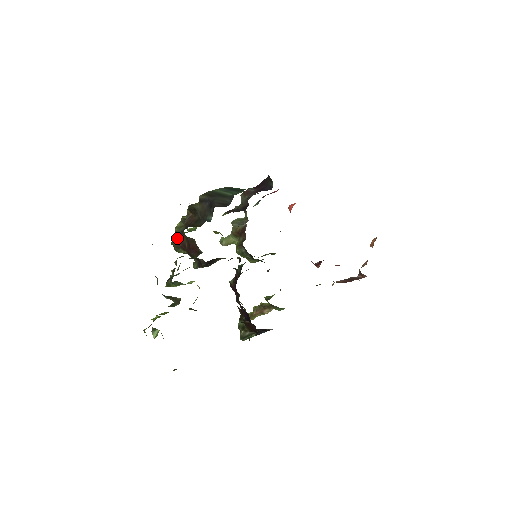
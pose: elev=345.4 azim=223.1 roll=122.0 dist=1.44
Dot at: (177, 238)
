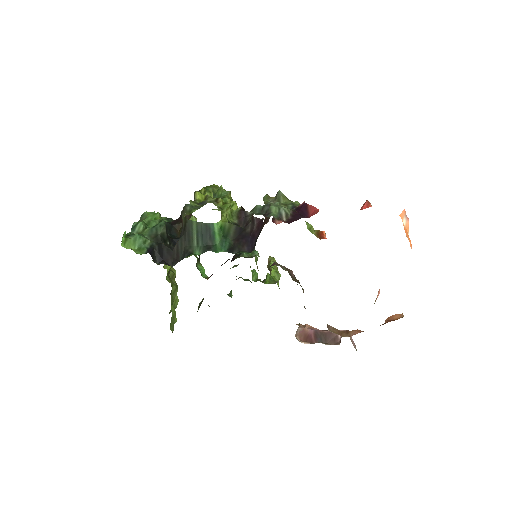
Dot at: occluded
